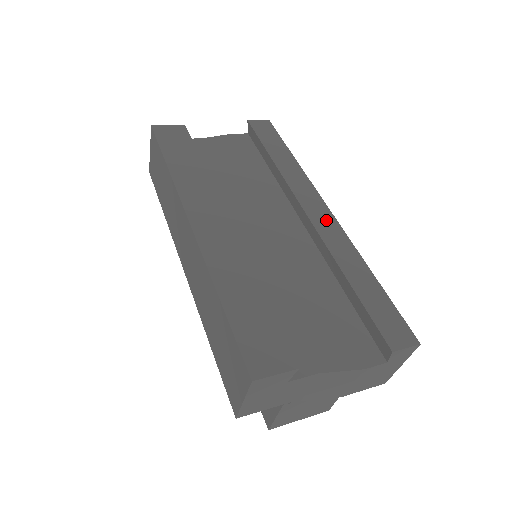
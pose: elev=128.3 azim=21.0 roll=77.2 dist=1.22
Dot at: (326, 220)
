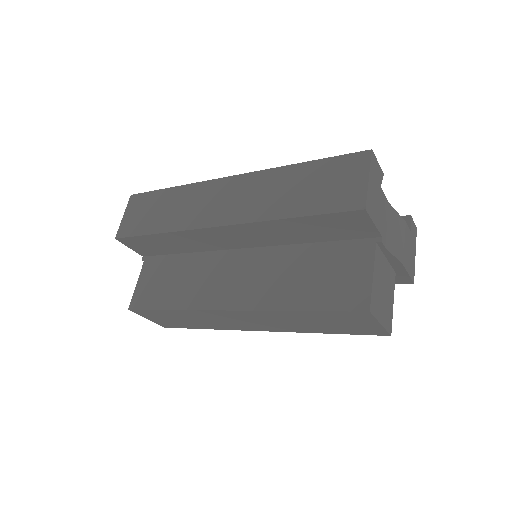
Dot at: occluded
